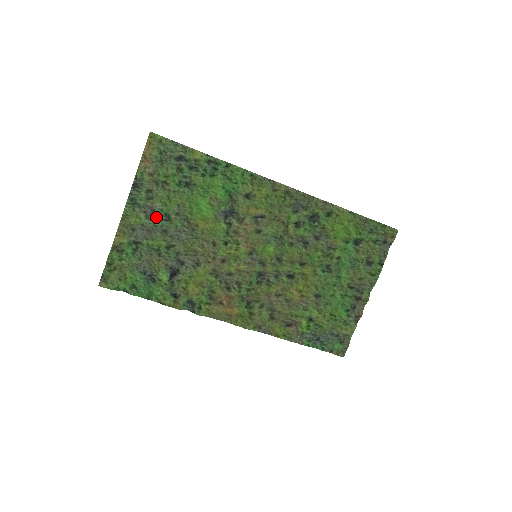
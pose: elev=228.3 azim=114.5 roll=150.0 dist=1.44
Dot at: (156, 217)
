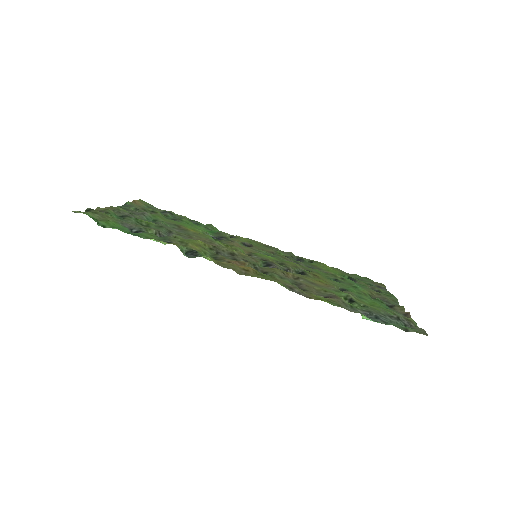
Dot at: (144, 218)
